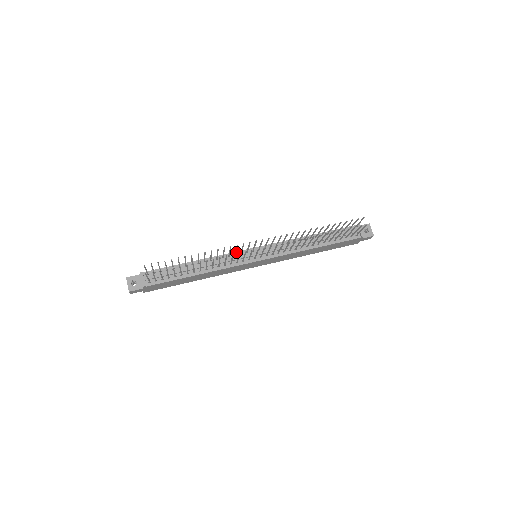
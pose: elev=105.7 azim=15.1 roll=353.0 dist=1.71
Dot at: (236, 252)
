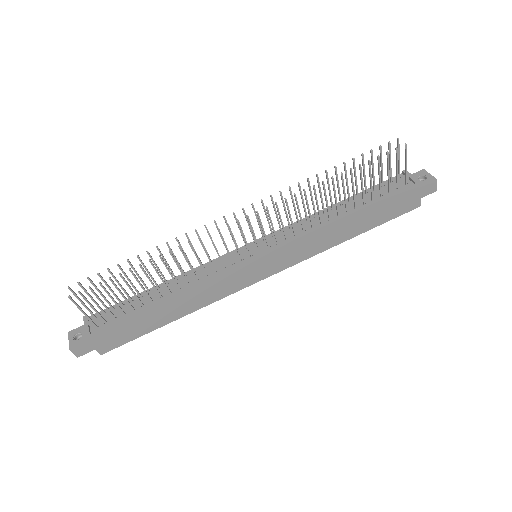
Dot at: (222, 256)
